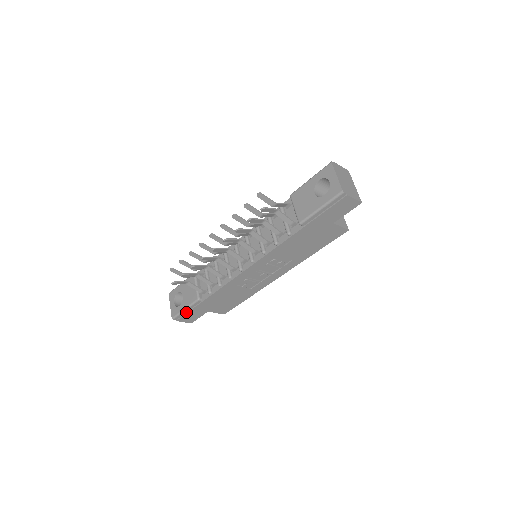
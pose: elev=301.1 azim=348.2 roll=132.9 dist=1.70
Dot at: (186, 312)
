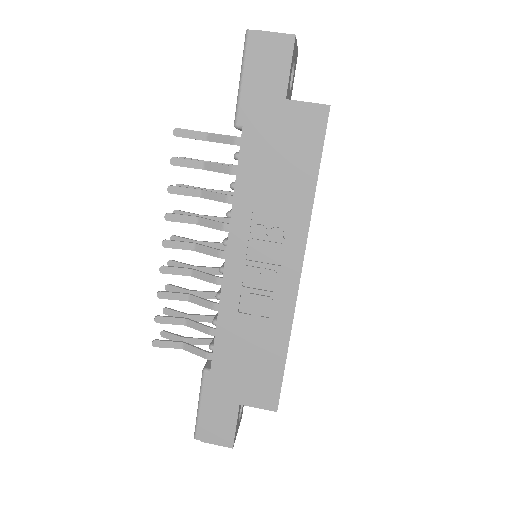
Dot at: (204, 412)
